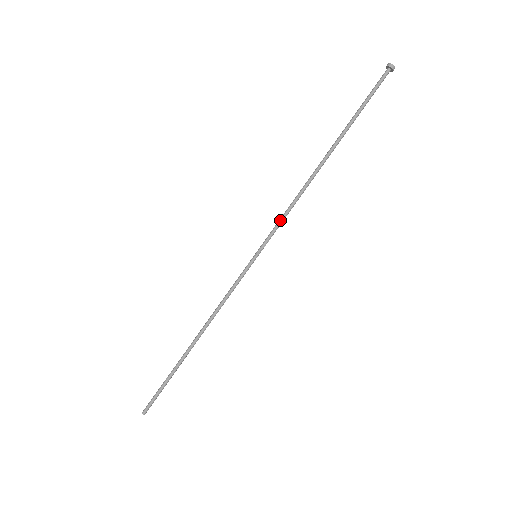
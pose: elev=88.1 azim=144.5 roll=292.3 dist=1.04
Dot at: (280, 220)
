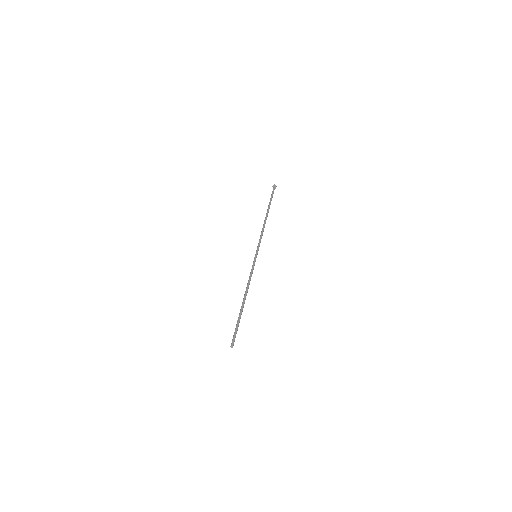
Dot at: (259, 240)
